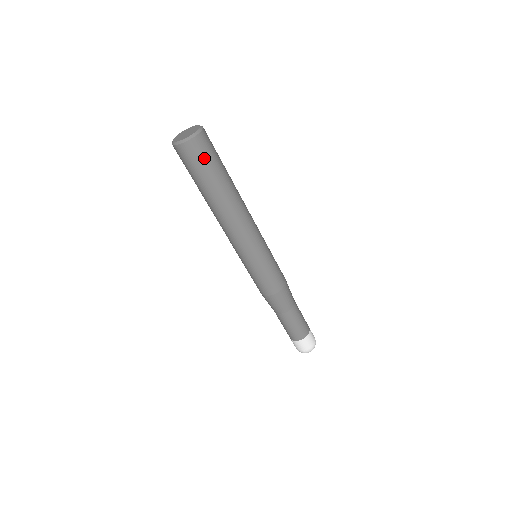
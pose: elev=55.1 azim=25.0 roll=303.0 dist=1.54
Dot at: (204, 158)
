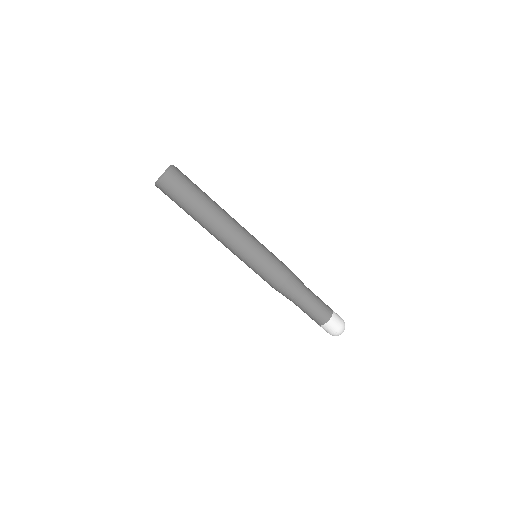
Dot at: (181, 184)
